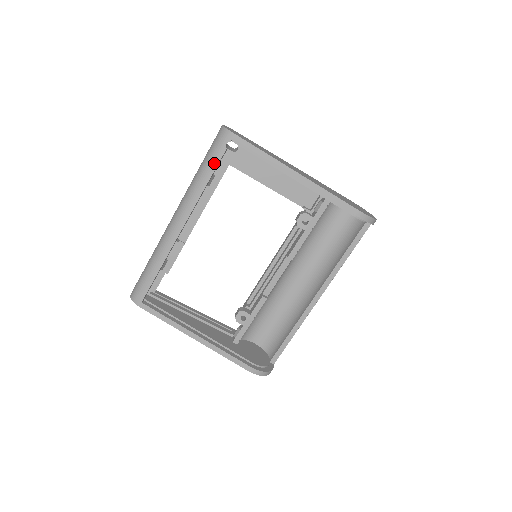
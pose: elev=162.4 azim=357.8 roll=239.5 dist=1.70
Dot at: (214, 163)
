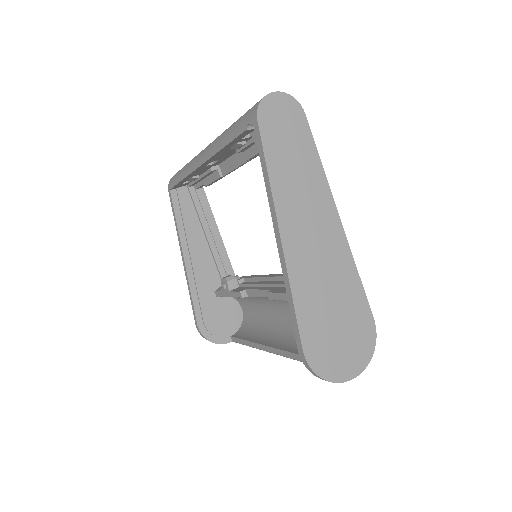
Dot at: (234, 132)
